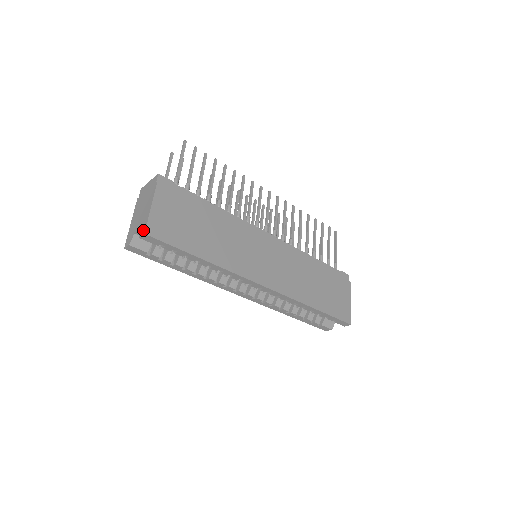
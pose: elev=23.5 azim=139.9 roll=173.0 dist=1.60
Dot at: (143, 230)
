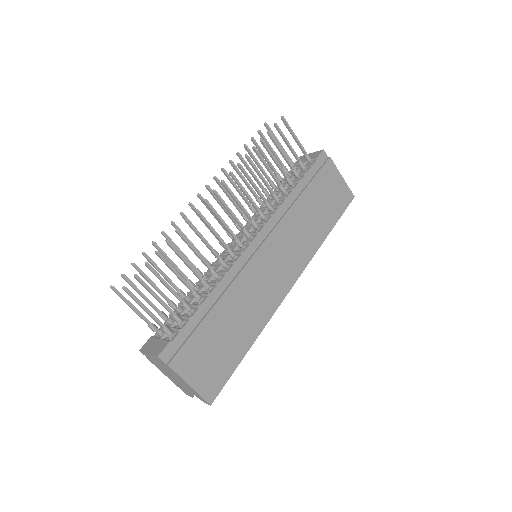
Dot at: (204, 401)
